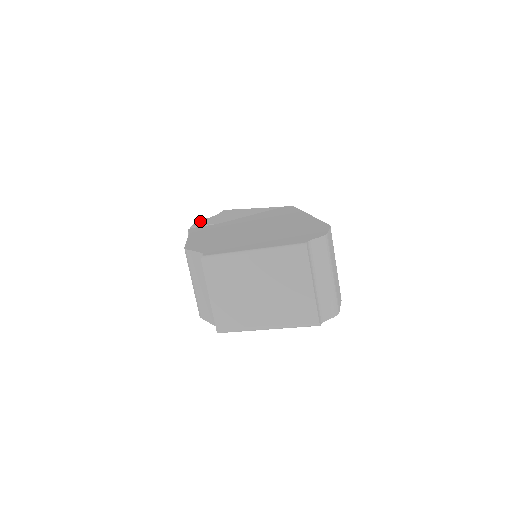
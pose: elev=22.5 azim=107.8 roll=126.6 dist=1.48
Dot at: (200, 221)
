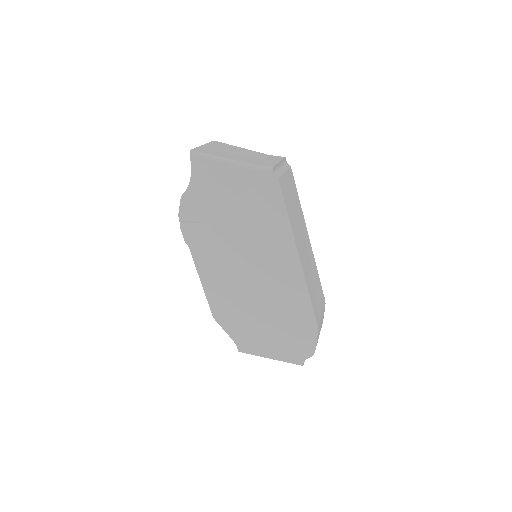
Dot at: (181, 205)
